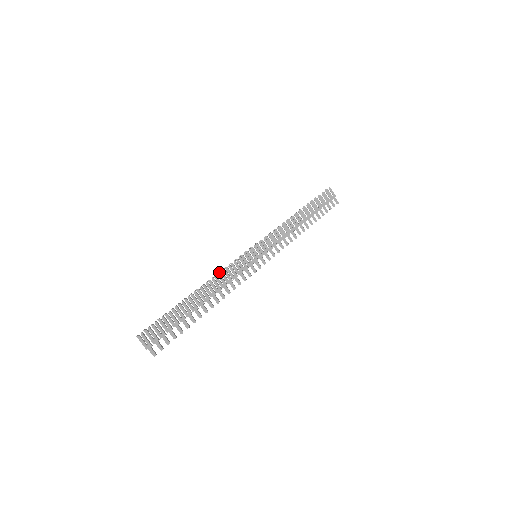
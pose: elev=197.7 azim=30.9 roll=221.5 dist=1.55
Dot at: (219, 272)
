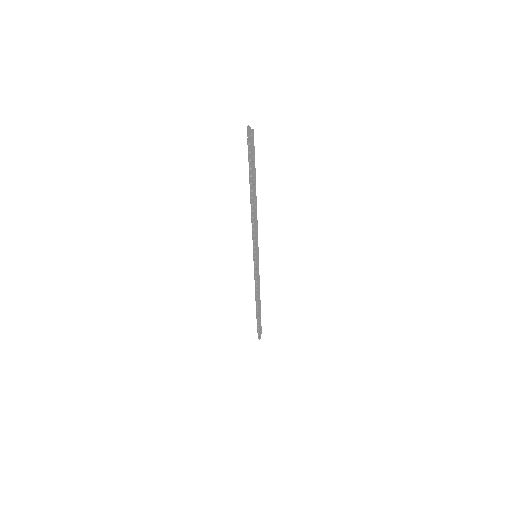
Dot at: occluded
